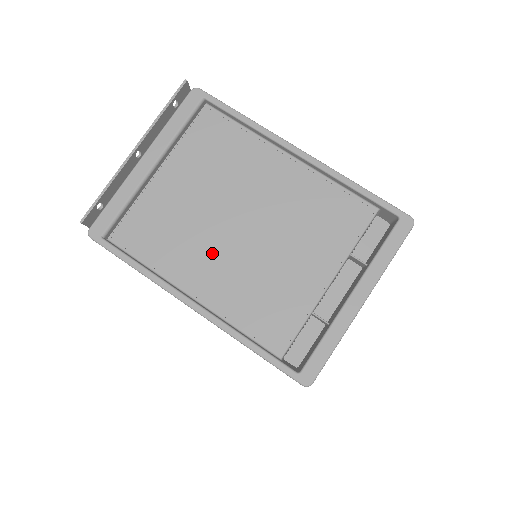
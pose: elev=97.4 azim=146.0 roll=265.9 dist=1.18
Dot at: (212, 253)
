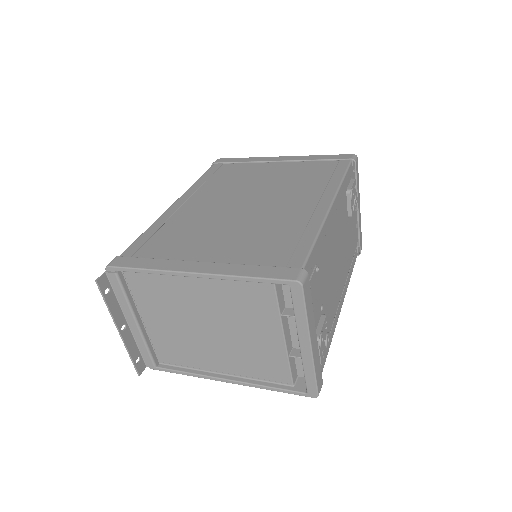
Dot at: (210, 349)
